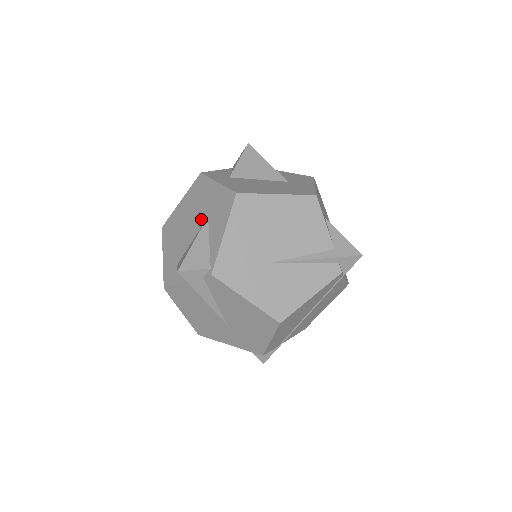
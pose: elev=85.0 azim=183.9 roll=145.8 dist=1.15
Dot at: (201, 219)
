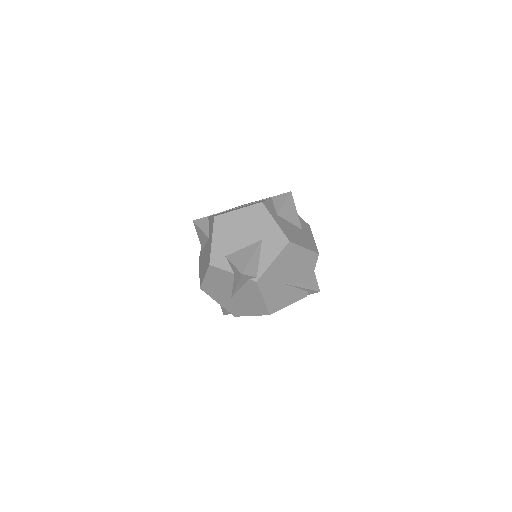
Dot at: (255, 238)
